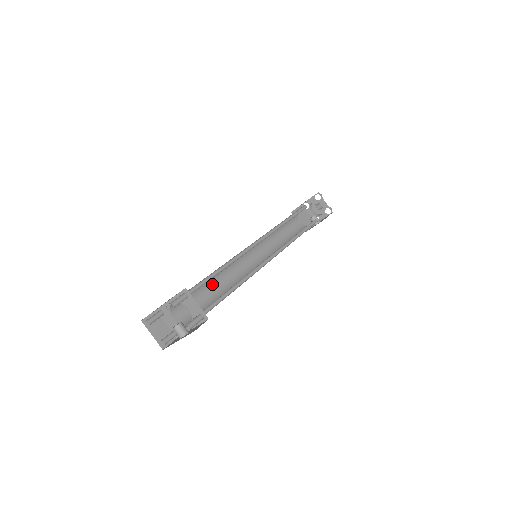
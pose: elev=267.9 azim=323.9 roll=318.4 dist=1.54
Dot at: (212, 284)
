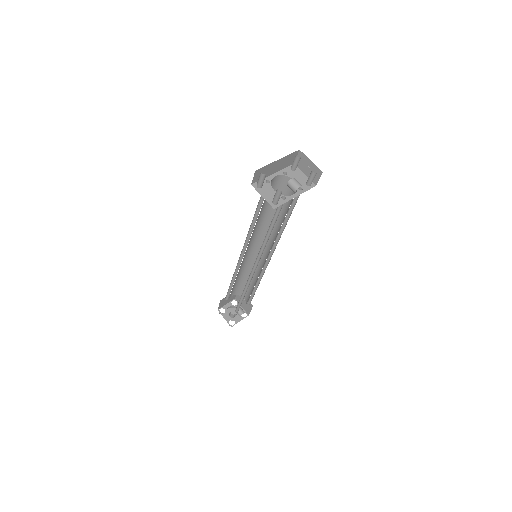
Dot at: occluded
